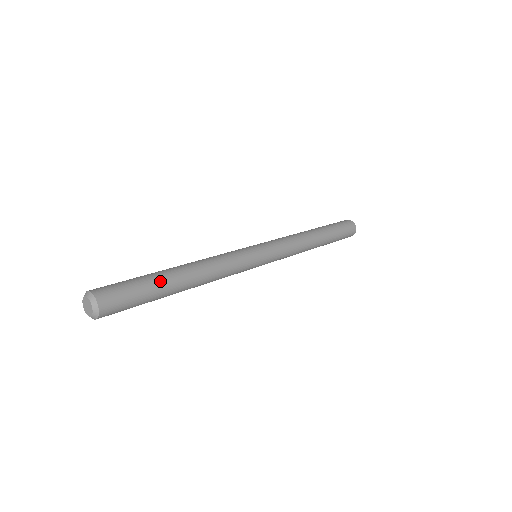
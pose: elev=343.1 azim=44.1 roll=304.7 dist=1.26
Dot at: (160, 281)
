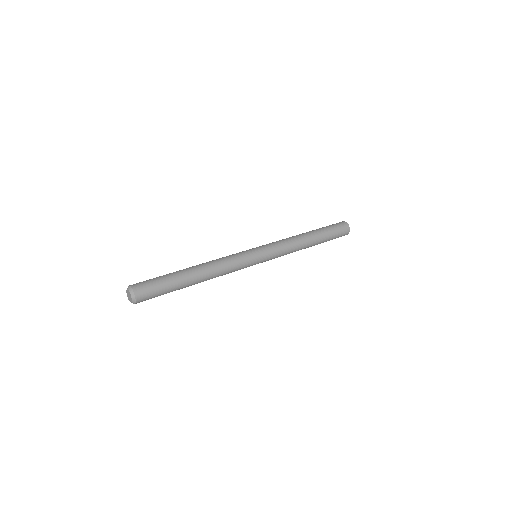
Dot at: (176, 274)
